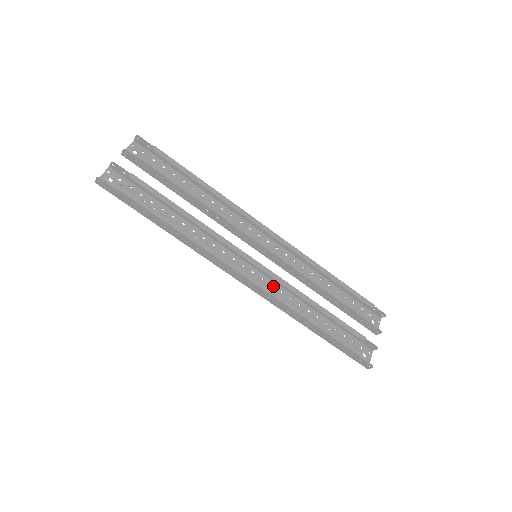
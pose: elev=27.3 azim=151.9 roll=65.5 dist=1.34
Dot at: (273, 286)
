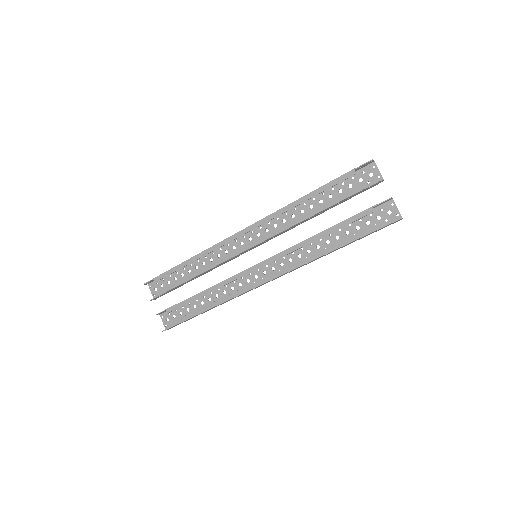
Dot at: (285, 257)
